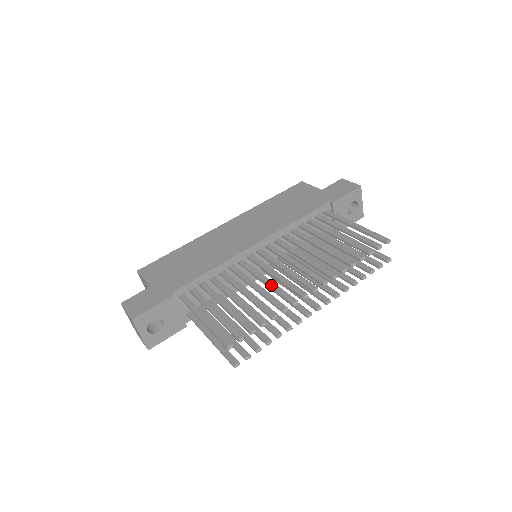
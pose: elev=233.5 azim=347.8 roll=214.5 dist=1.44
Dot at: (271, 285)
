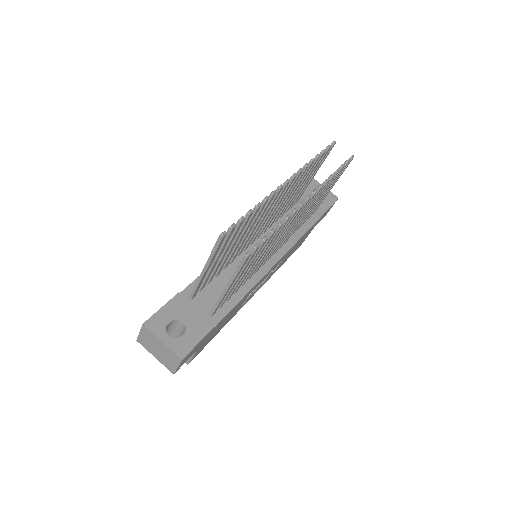
Dot at: occluded
